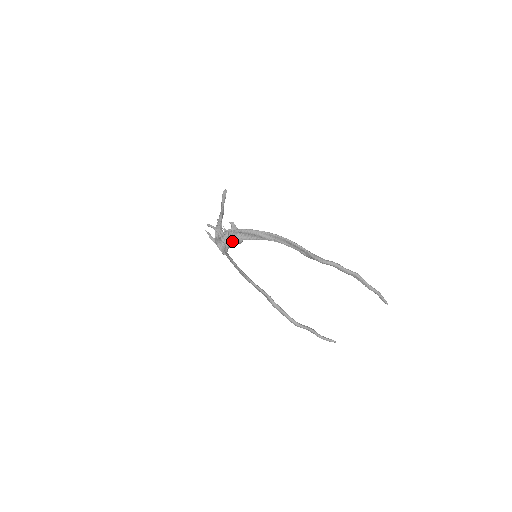
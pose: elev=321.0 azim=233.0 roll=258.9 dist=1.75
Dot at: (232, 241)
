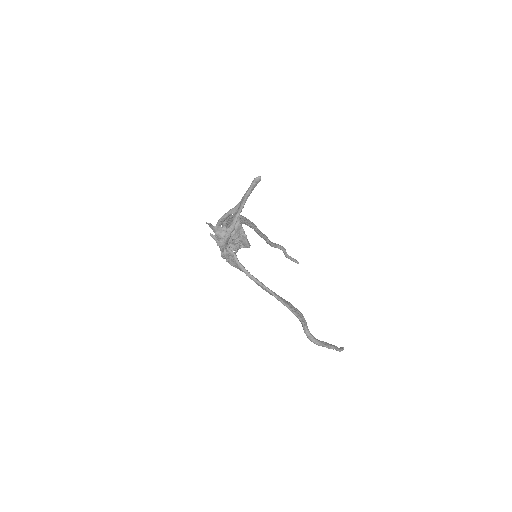
Dot at: (233, 266)
